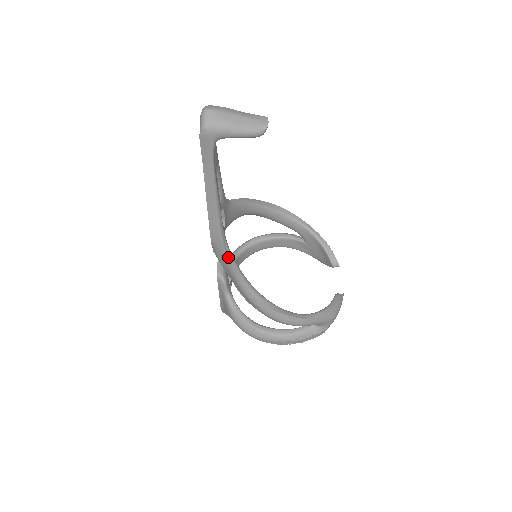
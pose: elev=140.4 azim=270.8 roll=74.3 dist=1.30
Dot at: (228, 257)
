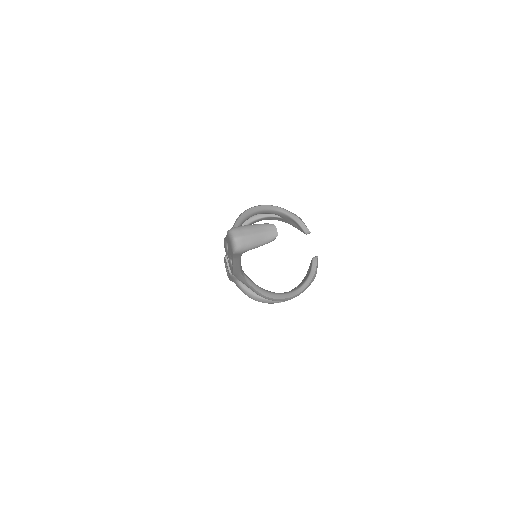
Dot at: (247, 281)
